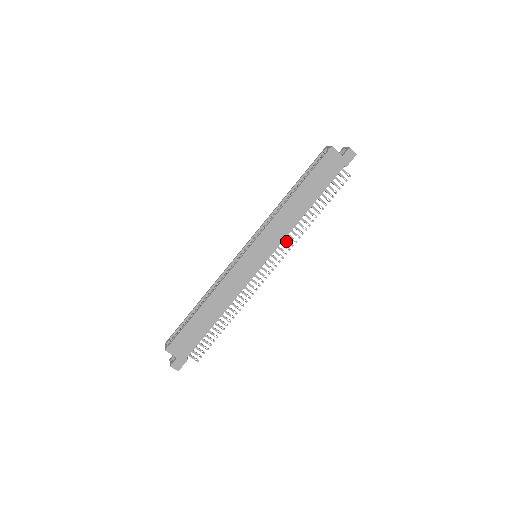
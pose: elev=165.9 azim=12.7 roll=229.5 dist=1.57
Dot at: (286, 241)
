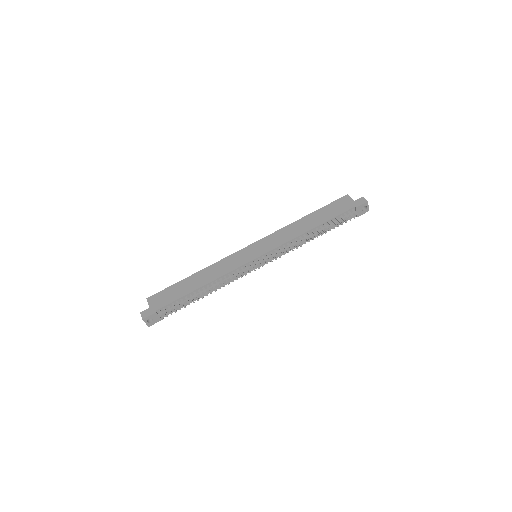
Dot at: (284, 248)
